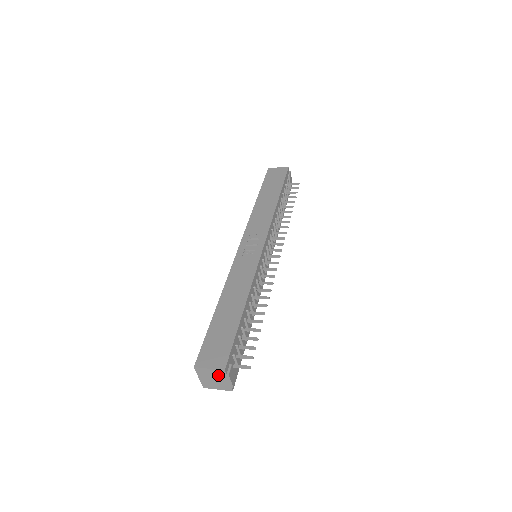
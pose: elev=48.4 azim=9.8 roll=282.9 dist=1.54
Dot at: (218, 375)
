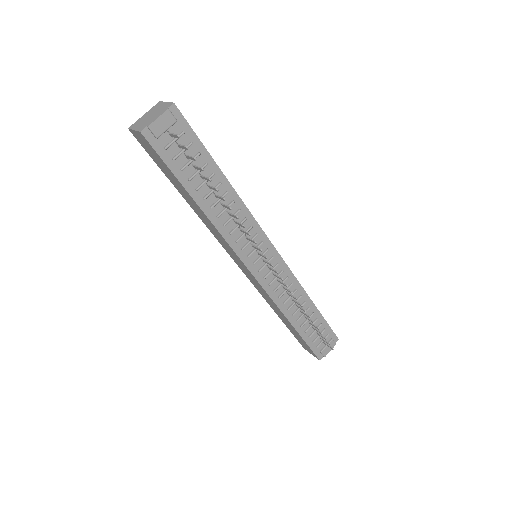
Dot at: (161, 110)
